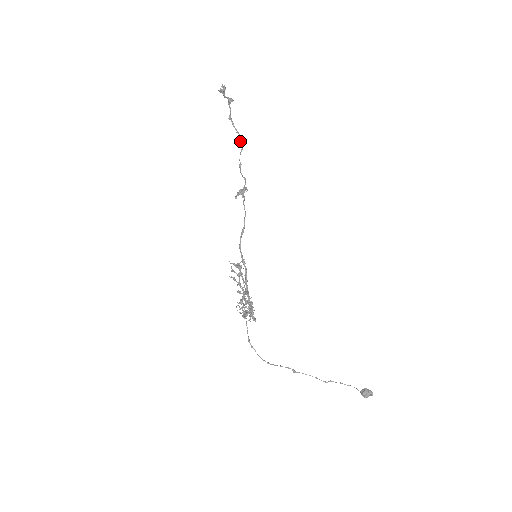
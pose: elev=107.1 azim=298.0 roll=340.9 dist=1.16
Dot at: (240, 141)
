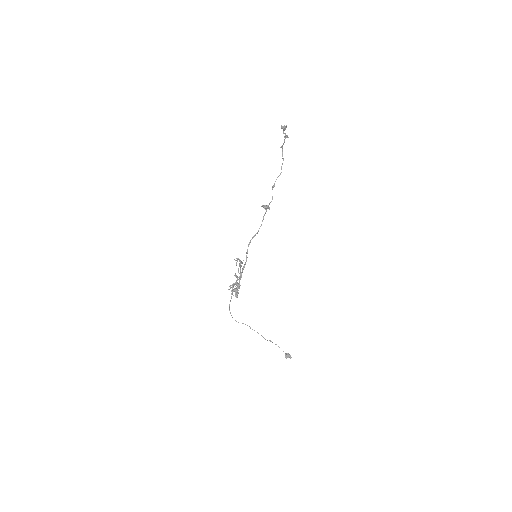
Dot at: occluded
